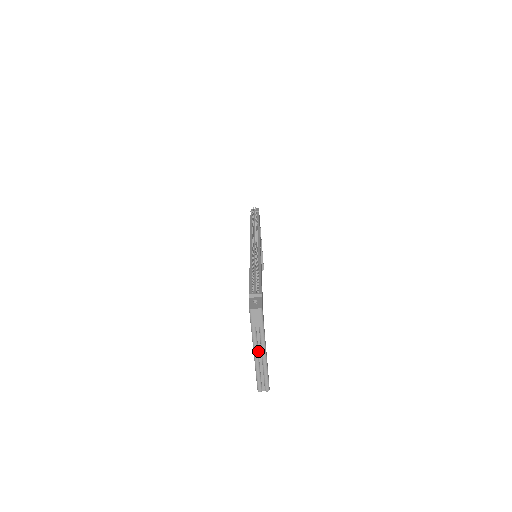
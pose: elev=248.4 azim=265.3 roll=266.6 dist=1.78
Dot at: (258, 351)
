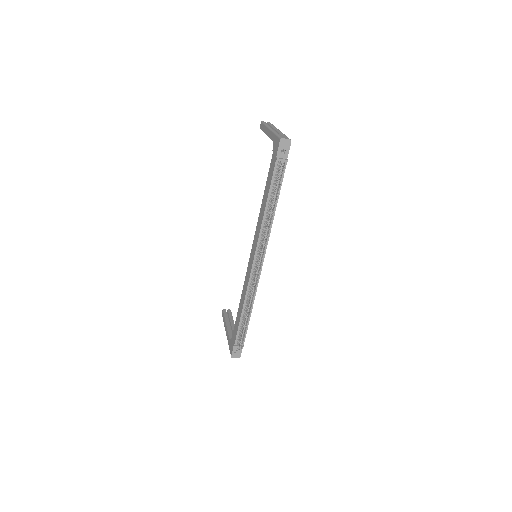
Dot at: occluded
